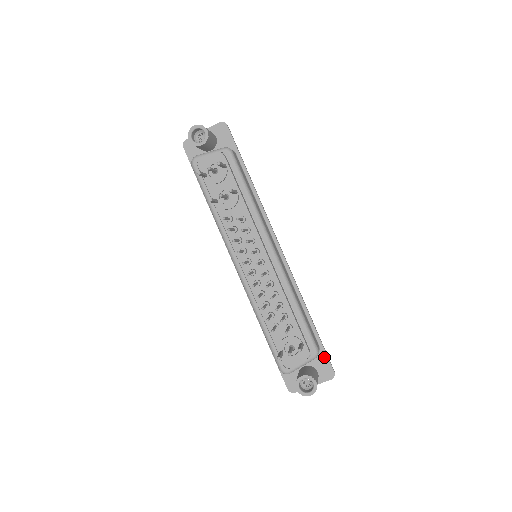
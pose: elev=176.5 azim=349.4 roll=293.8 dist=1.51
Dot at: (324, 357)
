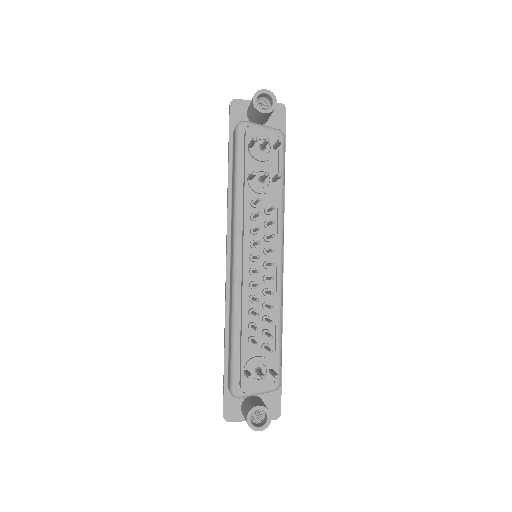
Dot at: (278, 393)
